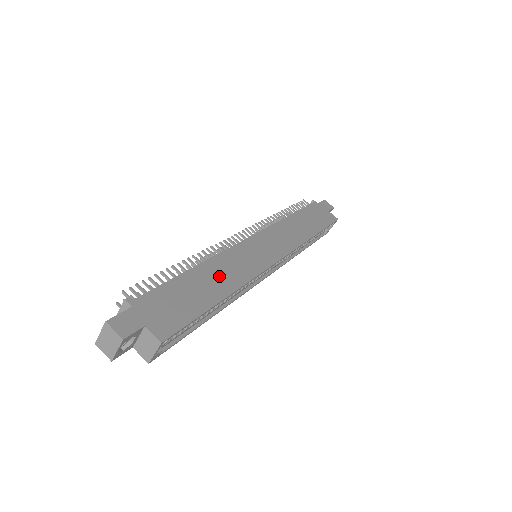
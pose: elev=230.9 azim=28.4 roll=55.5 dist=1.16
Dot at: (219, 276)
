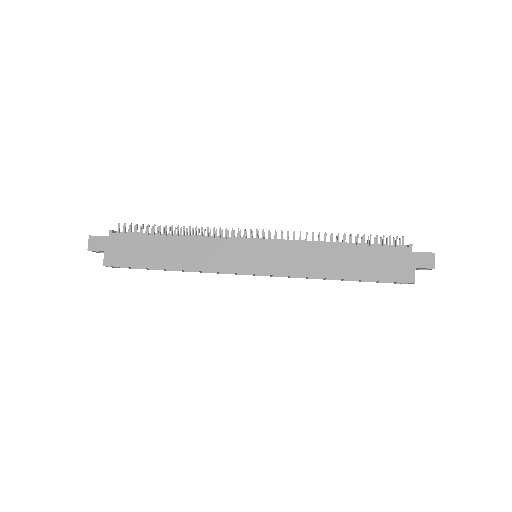
Dot at: (185, 253)
